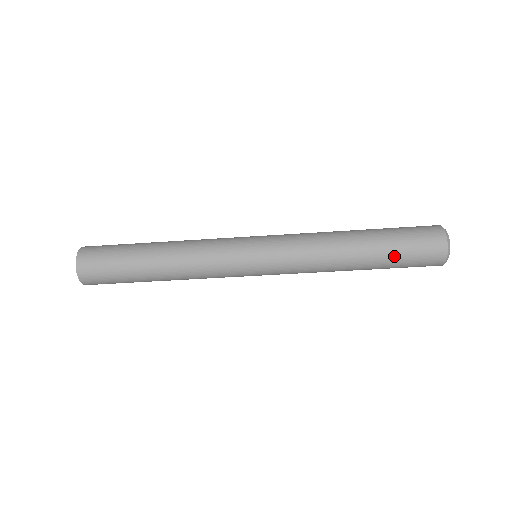
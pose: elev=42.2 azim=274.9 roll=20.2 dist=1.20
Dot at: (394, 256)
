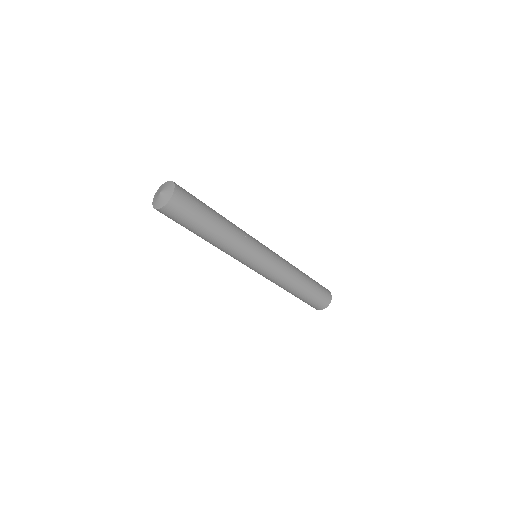
Dot at: (311, 297)
